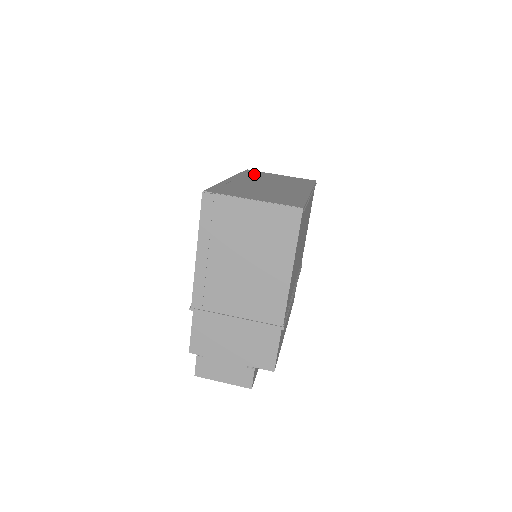
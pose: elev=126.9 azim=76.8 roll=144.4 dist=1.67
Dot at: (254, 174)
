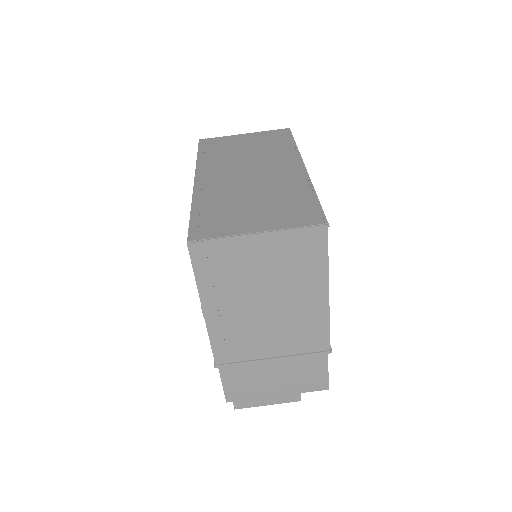
Dot at: (215, 149)
